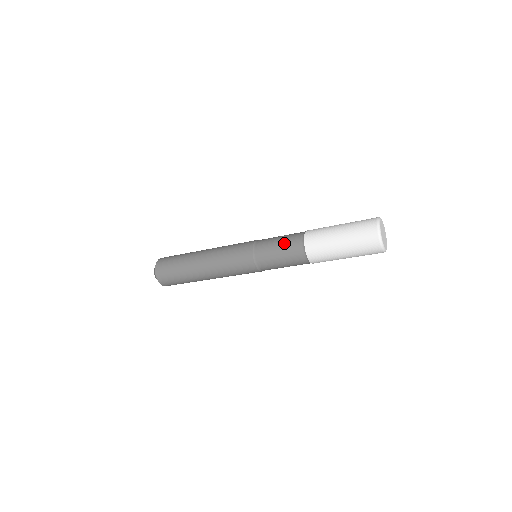
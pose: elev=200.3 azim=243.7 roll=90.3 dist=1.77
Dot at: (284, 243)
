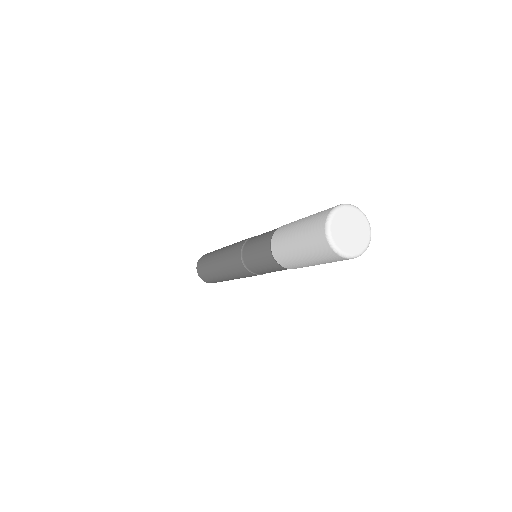
Dot at: (259, 250)
